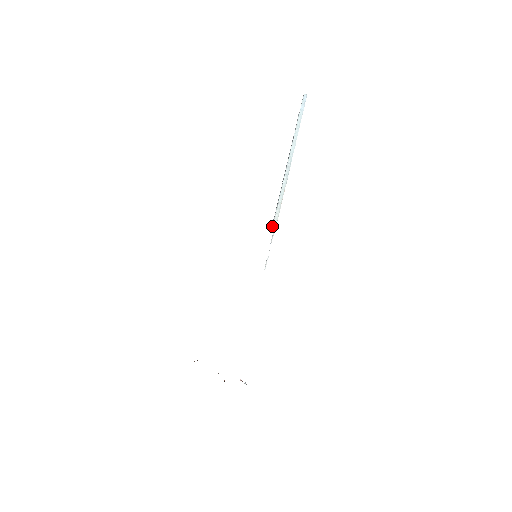
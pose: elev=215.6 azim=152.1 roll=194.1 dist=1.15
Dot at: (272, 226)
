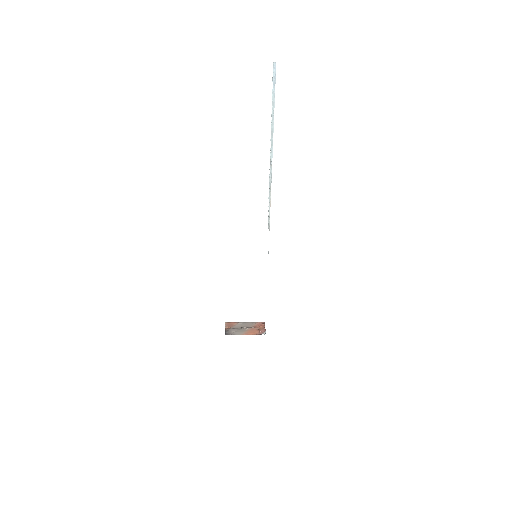
Dot at: (268, 225)
